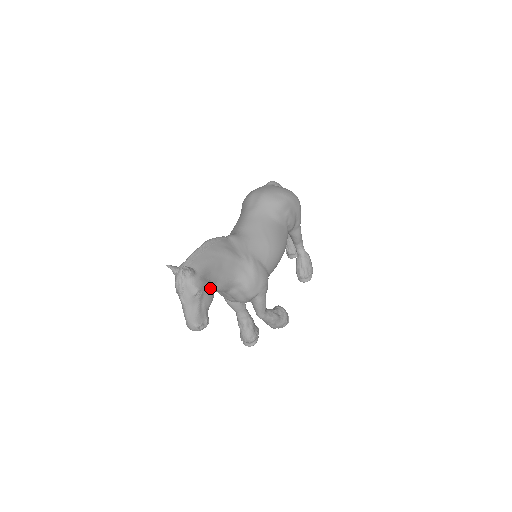
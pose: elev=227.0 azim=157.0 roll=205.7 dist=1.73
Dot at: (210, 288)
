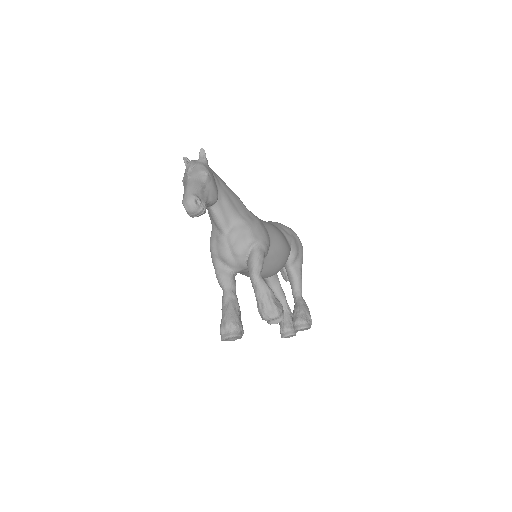
Dot at: (216, 188)
